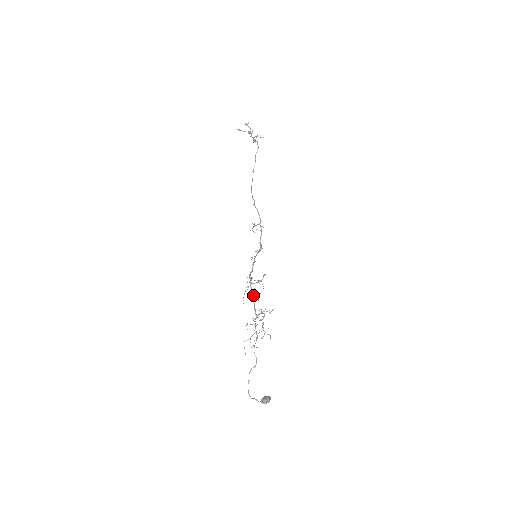
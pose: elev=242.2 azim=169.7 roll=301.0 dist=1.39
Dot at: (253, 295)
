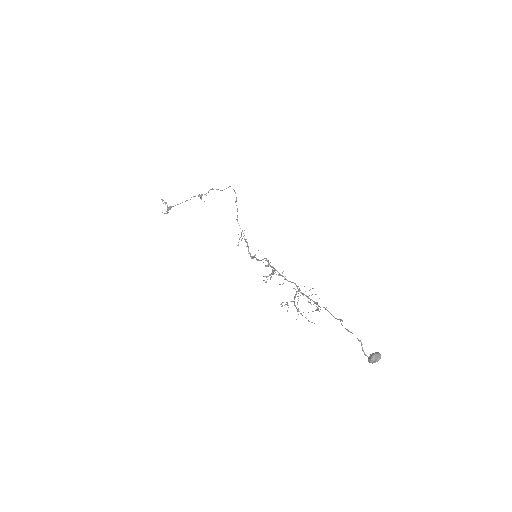
Dot at: occluded
